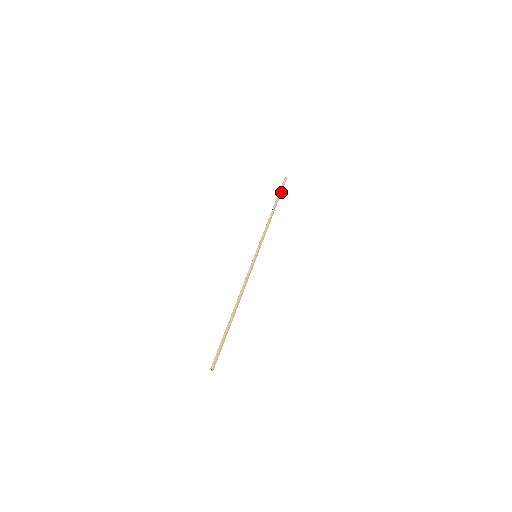
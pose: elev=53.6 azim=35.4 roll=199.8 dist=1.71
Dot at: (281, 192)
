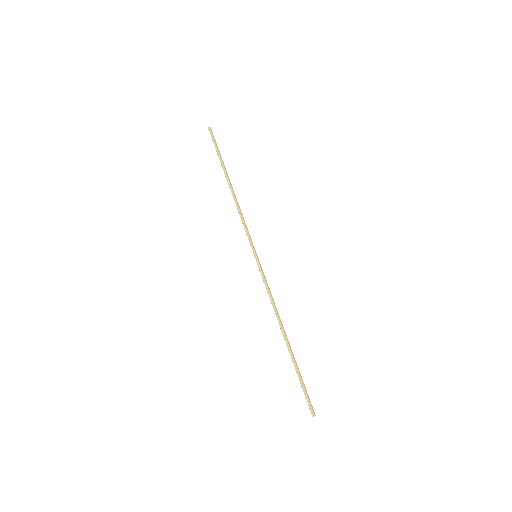
Dot at: (219, 152)
